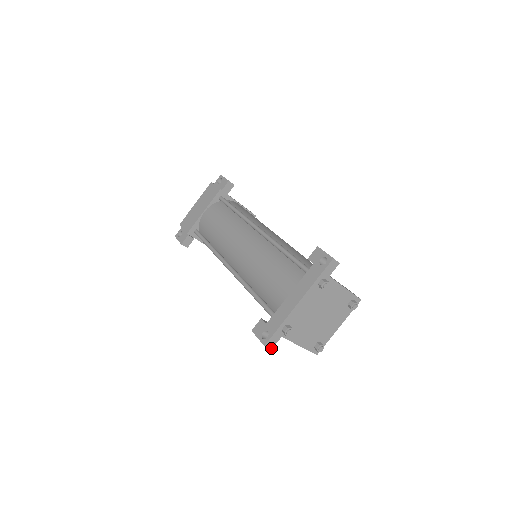
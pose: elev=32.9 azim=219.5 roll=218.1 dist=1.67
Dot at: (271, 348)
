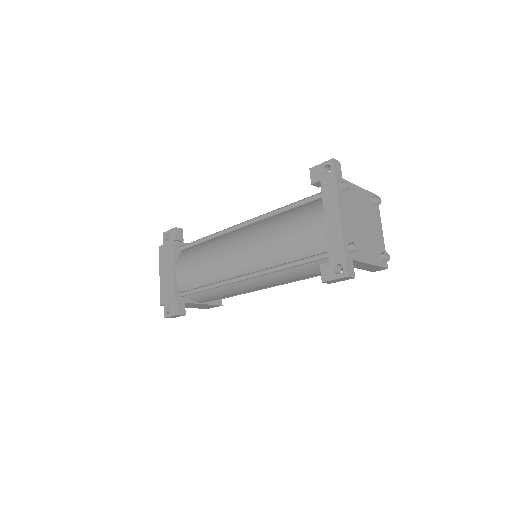
Dot at: (354, 277)
